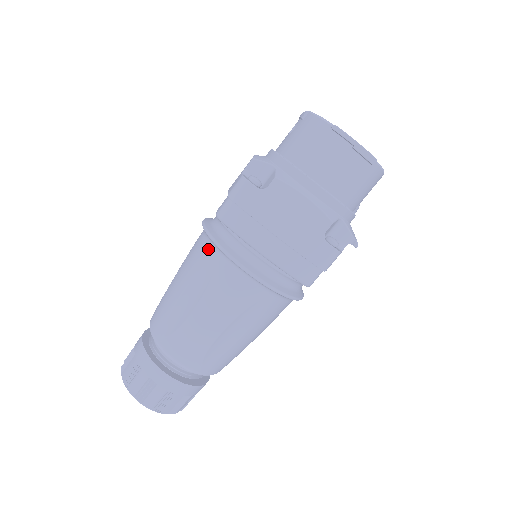
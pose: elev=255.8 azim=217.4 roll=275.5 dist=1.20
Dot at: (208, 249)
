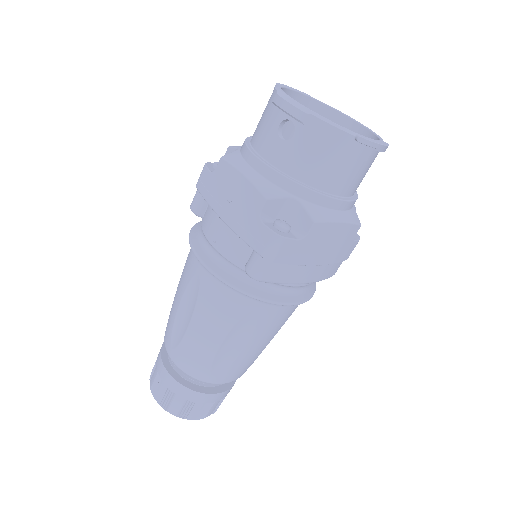
Dot at: (241, 301)
